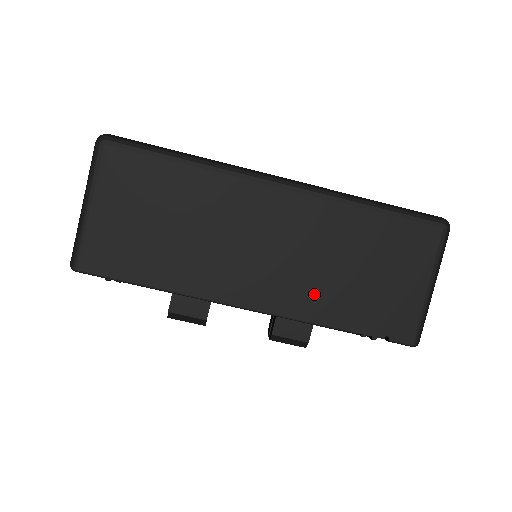
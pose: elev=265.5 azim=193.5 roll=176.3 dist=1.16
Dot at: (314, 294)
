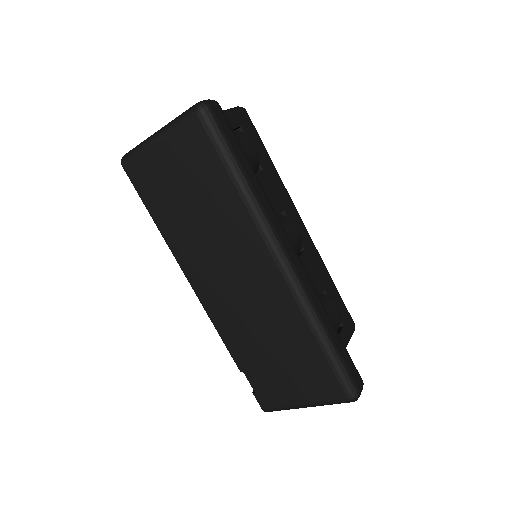
Dot at: (237, 331)
